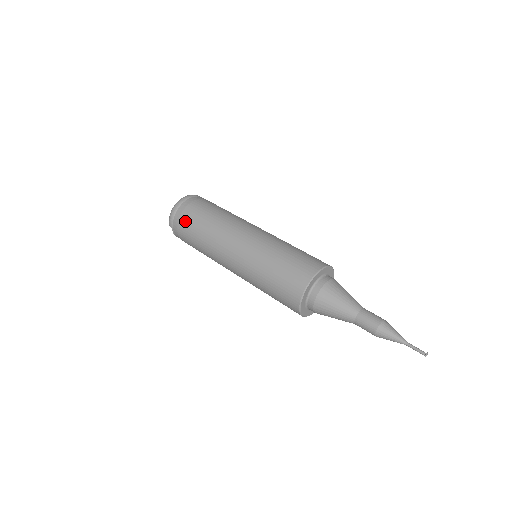
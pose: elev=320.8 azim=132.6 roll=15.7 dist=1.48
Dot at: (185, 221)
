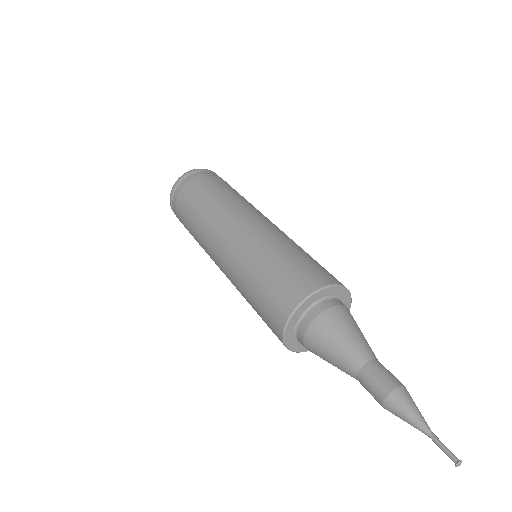
Dot at: (180, 205)
